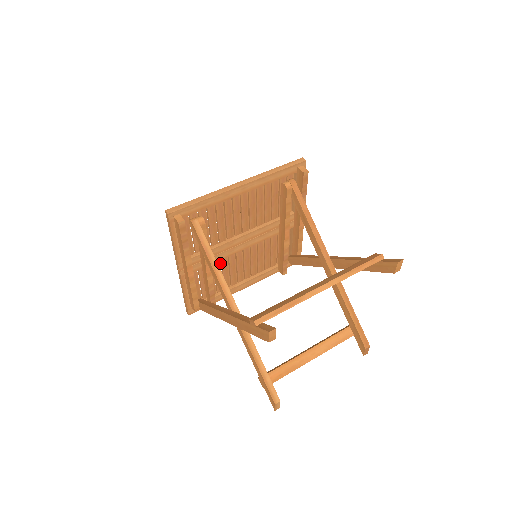
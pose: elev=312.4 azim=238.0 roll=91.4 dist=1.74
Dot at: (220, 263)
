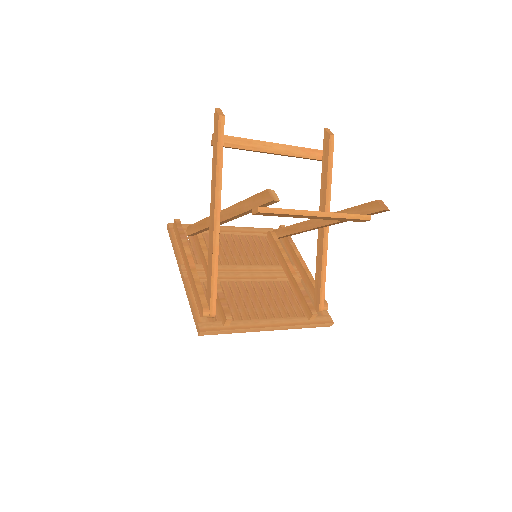
Dot at: (229, 288)
